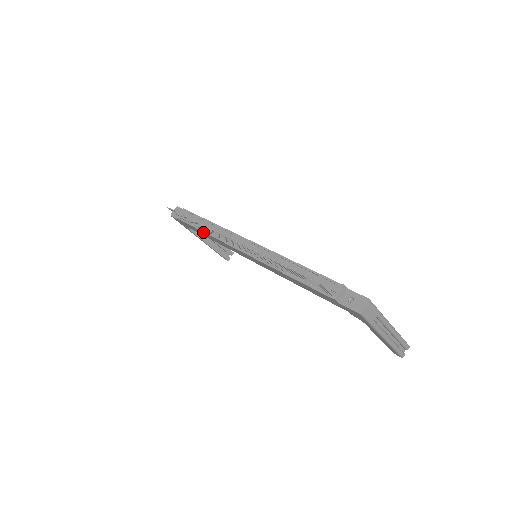
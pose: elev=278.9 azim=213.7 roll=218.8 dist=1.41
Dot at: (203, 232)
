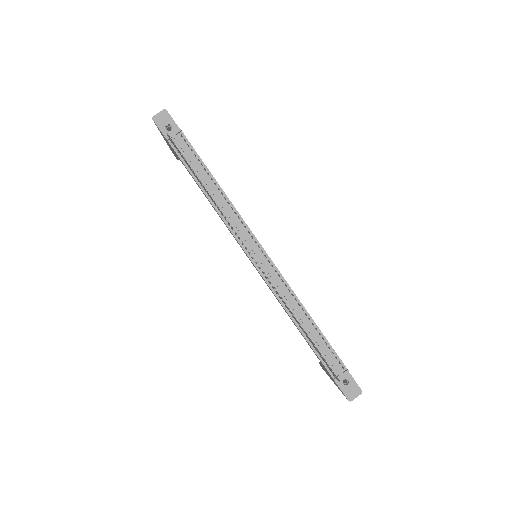
Dot at: (202, 190)
